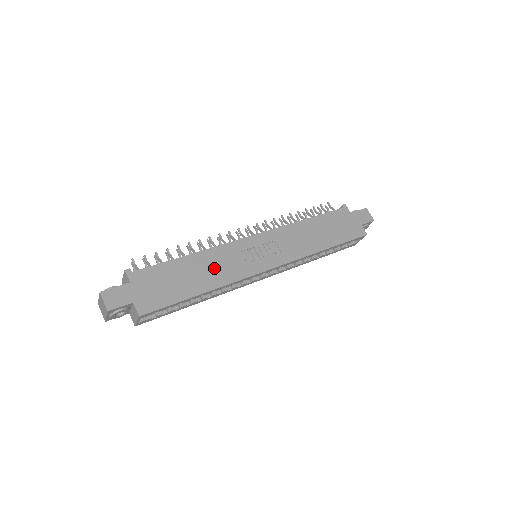
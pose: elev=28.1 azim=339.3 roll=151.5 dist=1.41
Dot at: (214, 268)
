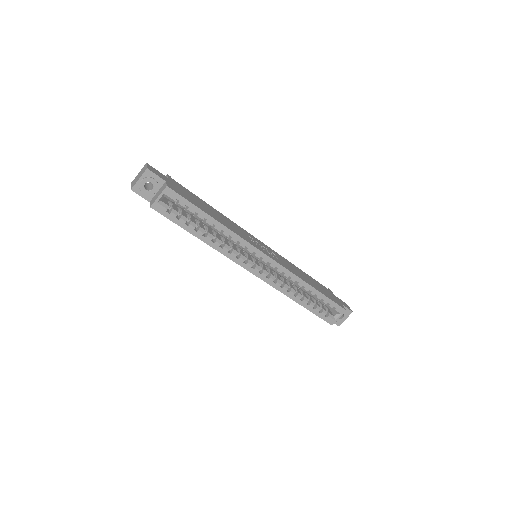
Dot at: (228, 223)
